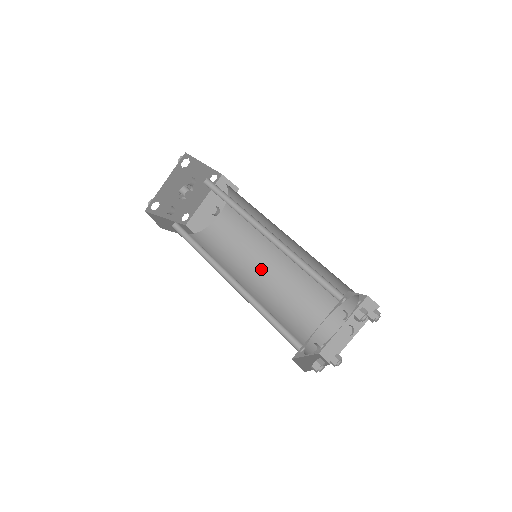
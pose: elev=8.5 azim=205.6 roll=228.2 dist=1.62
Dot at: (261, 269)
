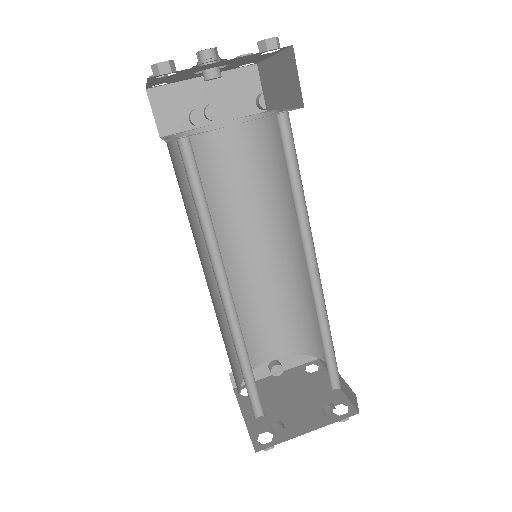
Dot at: (227, 247)
